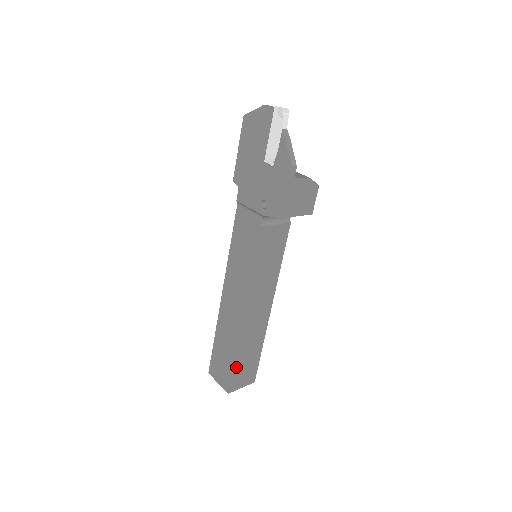
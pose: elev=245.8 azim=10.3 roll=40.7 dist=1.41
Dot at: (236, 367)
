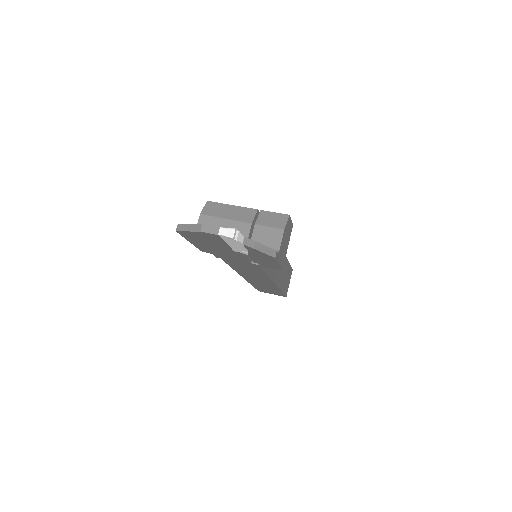
Dot at: (283, 290)
